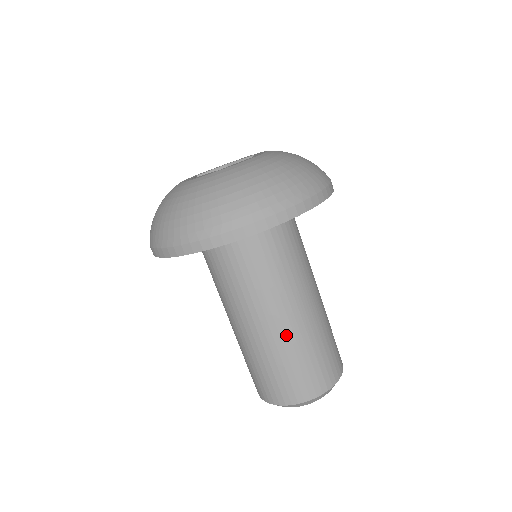
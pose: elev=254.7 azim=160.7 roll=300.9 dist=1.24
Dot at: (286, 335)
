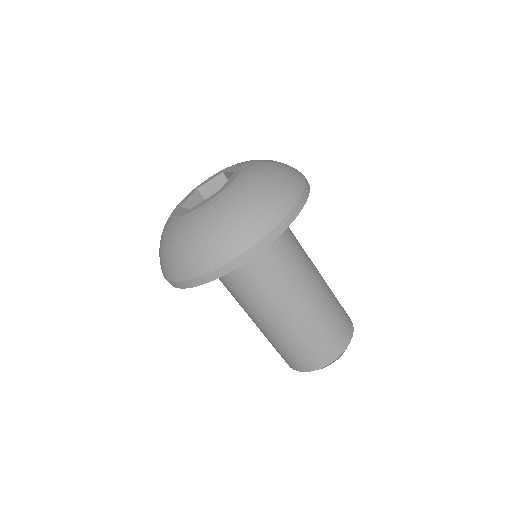
Dot at: (313, 306)
